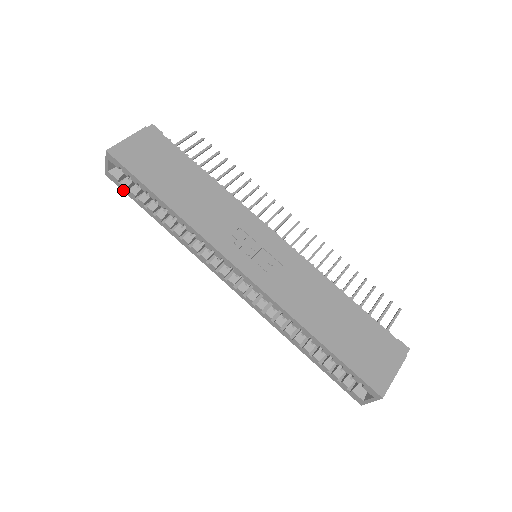
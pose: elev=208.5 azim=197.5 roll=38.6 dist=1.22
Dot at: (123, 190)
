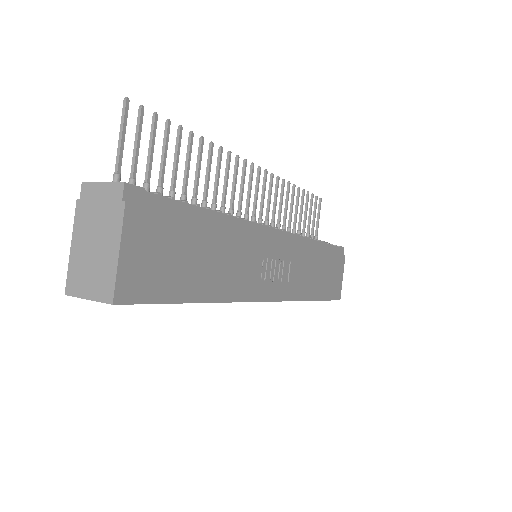
Dot at: occluded
